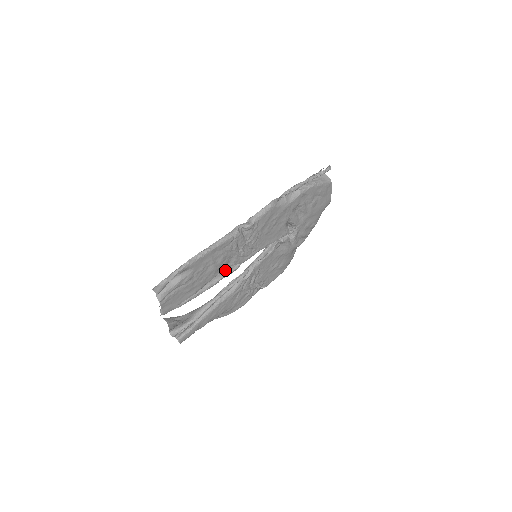
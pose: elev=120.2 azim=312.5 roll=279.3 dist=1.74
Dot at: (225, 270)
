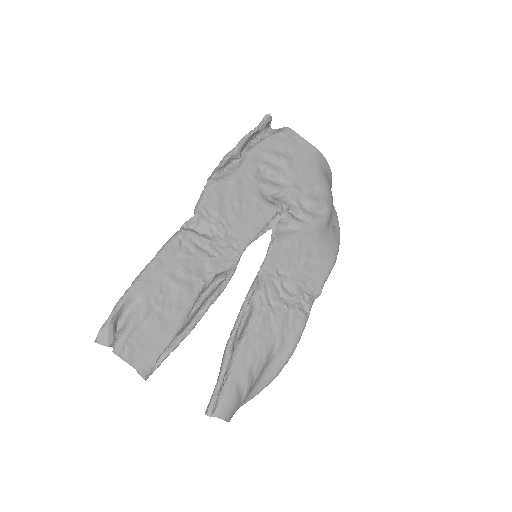
Dot at: (215, 289)
